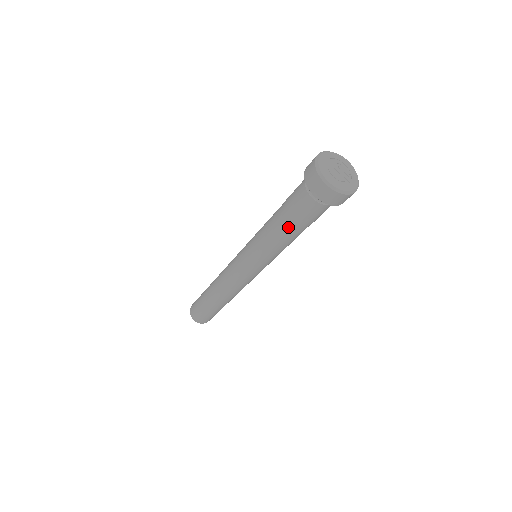
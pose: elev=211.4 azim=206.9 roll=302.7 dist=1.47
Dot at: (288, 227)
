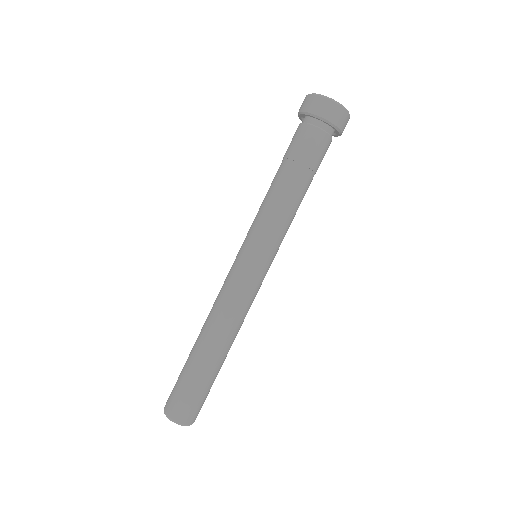
Dot at: (296, 176)
